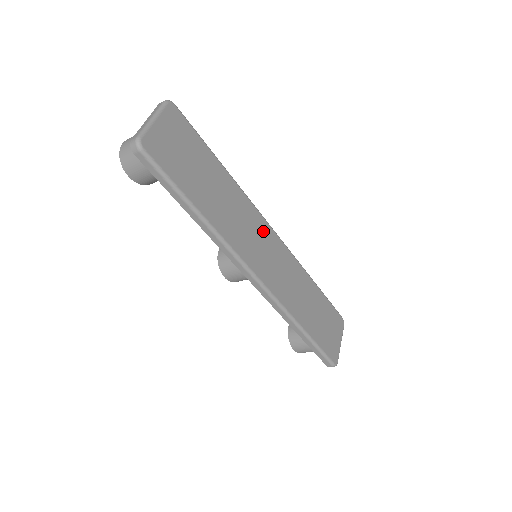
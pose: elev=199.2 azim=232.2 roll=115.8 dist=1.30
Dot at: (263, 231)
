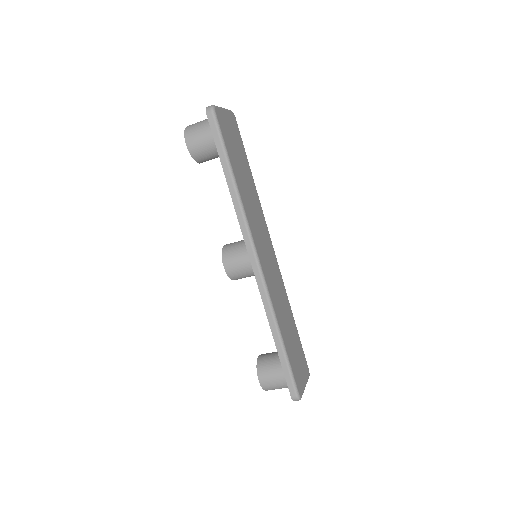
Dot at: (267, 238)
